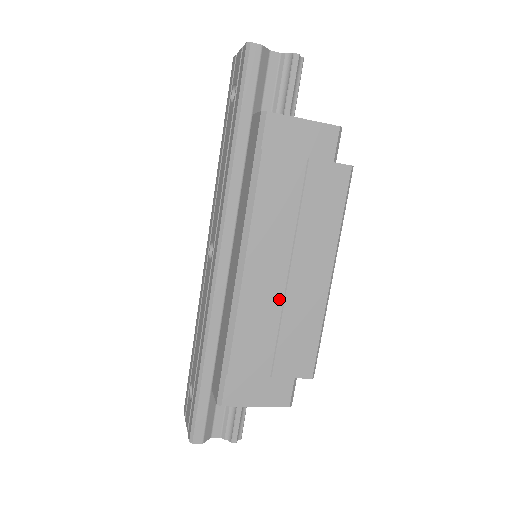
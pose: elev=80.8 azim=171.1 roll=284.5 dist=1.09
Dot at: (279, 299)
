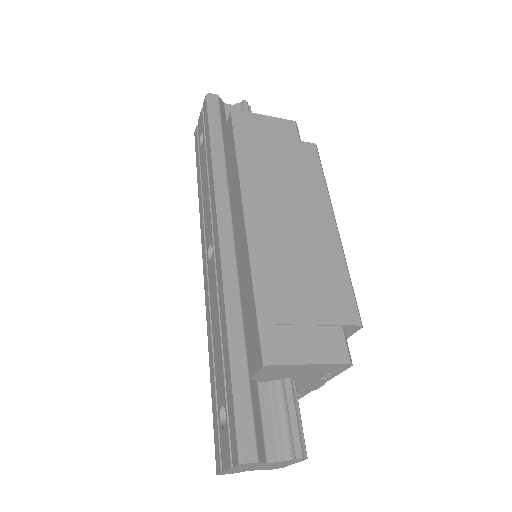
Dot at: (294, 243)
